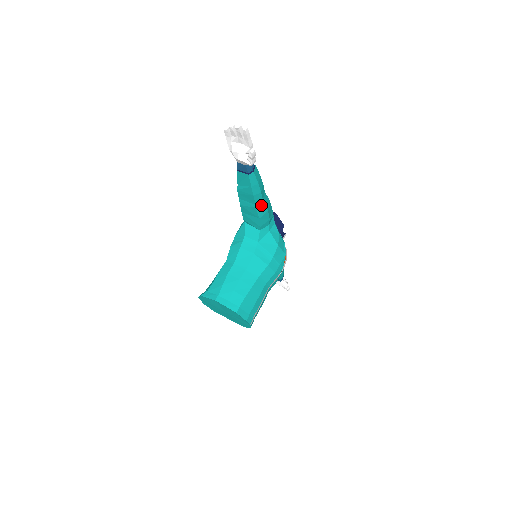
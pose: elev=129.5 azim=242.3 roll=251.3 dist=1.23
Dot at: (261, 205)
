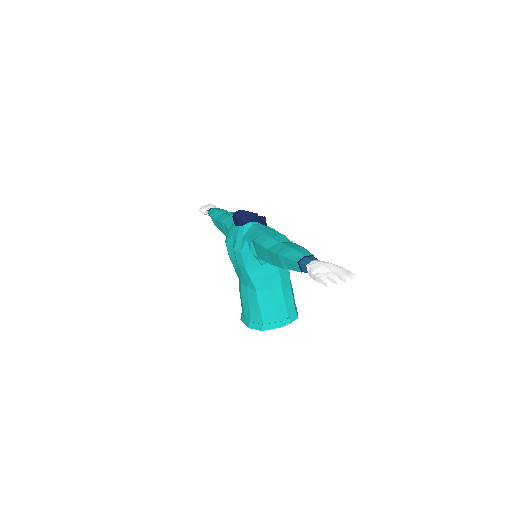
Dot at: occluded
